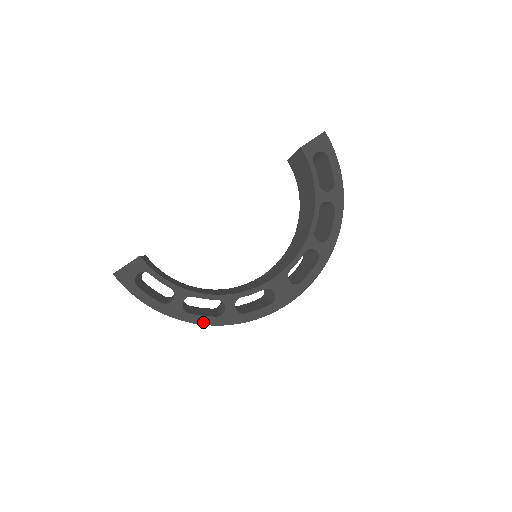
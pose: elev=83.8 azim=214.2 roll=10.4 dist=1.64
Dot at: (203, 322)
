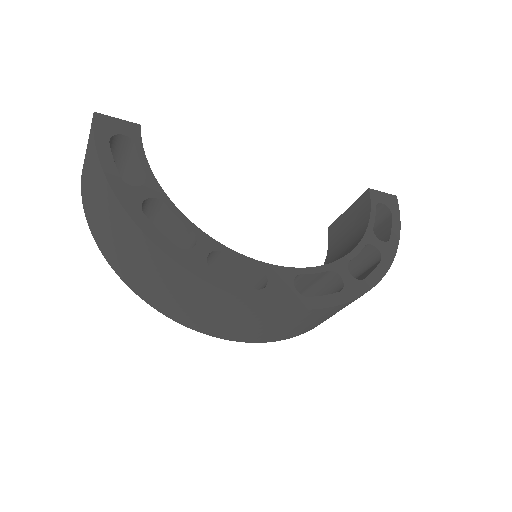
Dot at: (153, 237)
